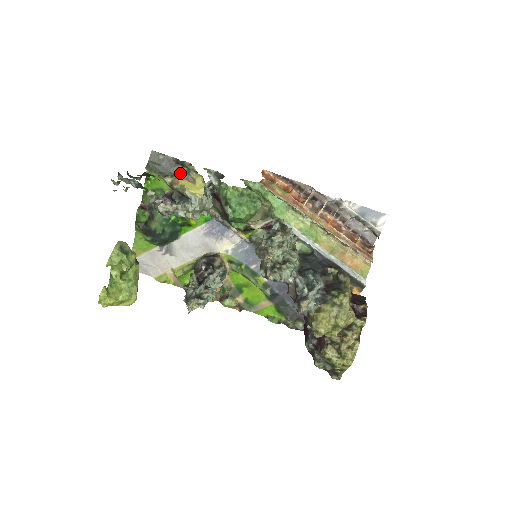
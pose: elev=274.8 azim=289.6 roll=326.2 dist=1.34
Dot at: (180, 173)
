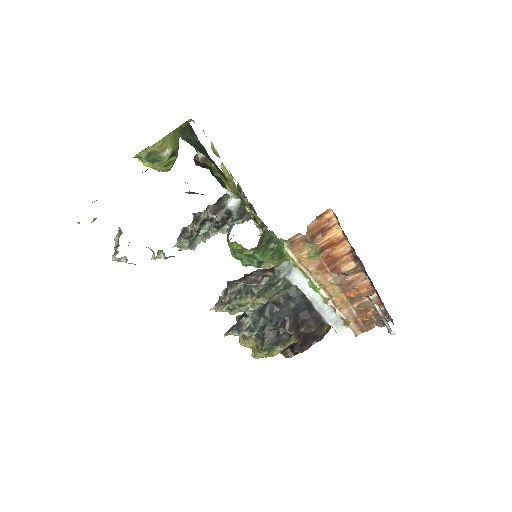
Dot at: (213, 163)
